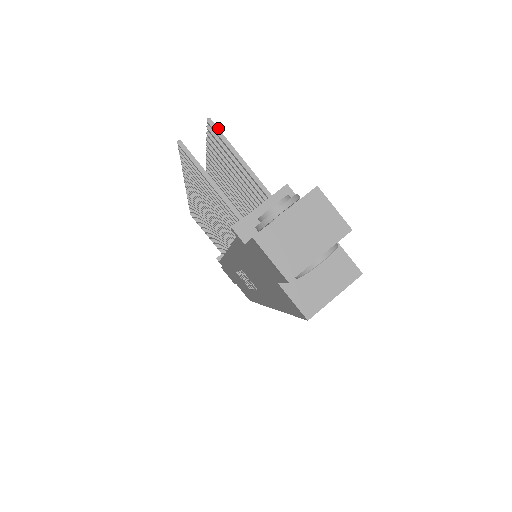
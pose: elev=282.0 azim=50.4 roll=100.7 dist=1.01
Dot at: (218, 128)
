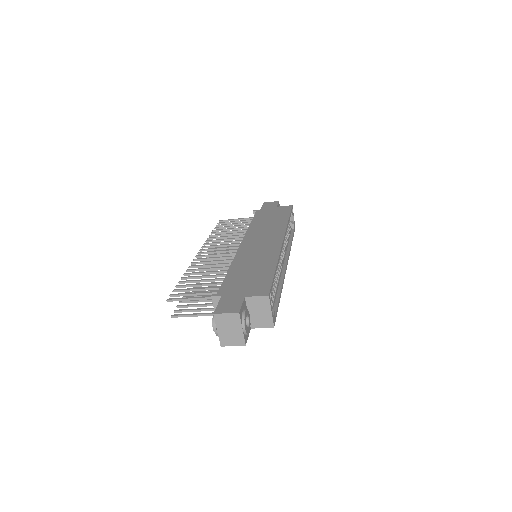
Dot at: (173, 300)
